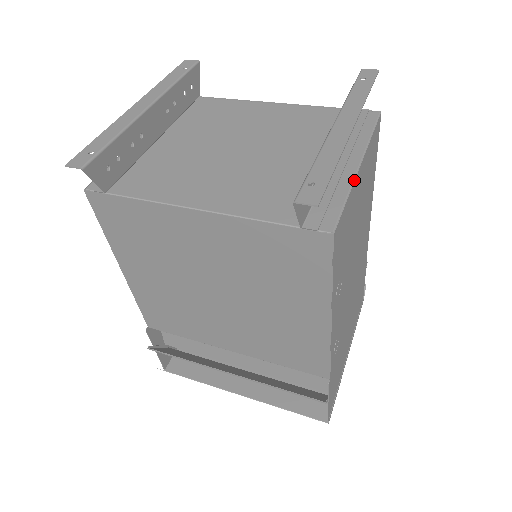
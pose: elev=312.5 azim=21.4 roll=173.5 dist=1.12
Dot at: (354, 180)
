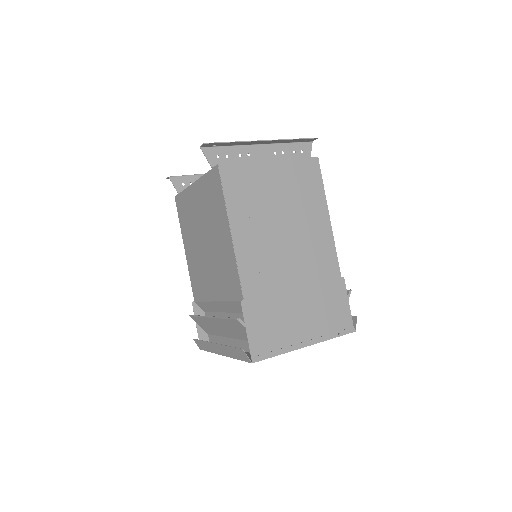
Dot at: (257, 161)
